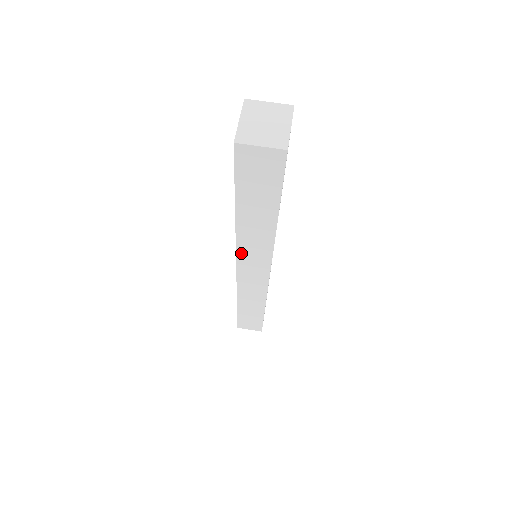
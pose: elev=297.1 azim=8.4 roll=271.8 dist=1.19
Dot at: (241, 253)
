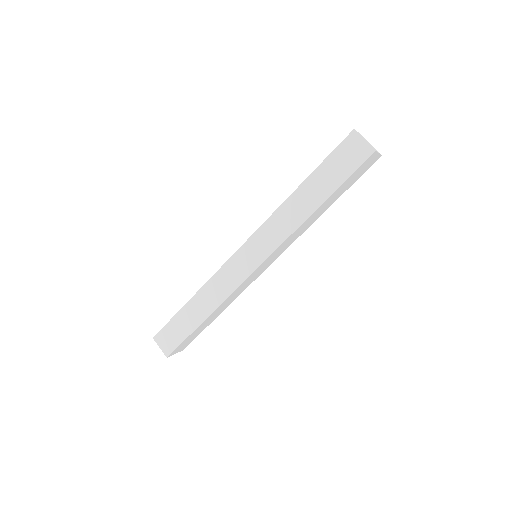
Dot at: (264, 228)
